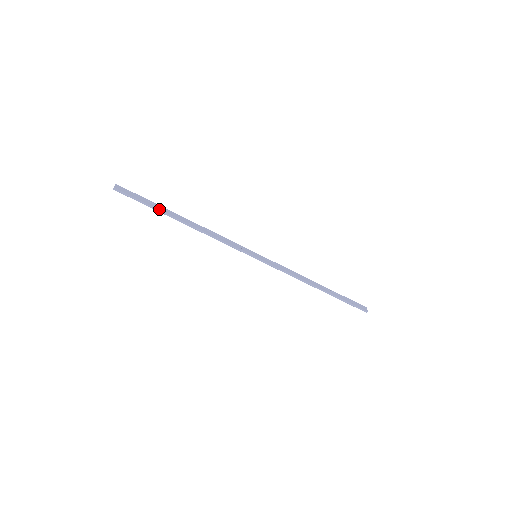
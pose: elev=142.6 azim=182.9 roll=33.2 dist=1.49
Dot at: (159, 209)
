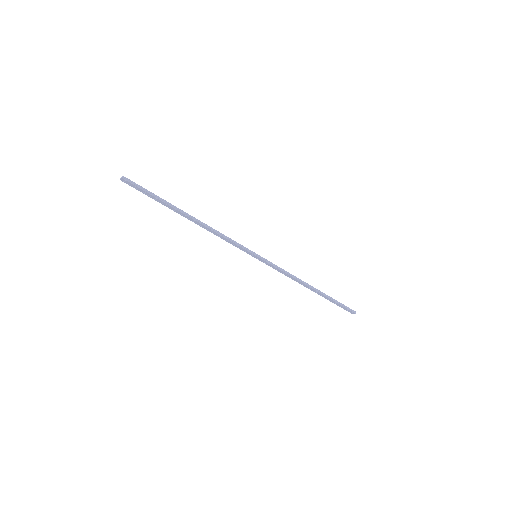
Dot at: occluded
